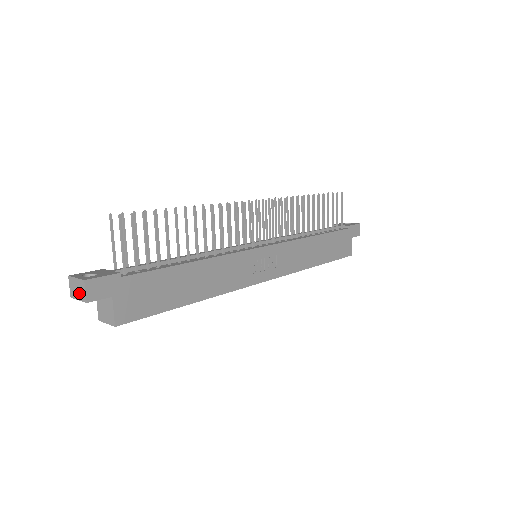
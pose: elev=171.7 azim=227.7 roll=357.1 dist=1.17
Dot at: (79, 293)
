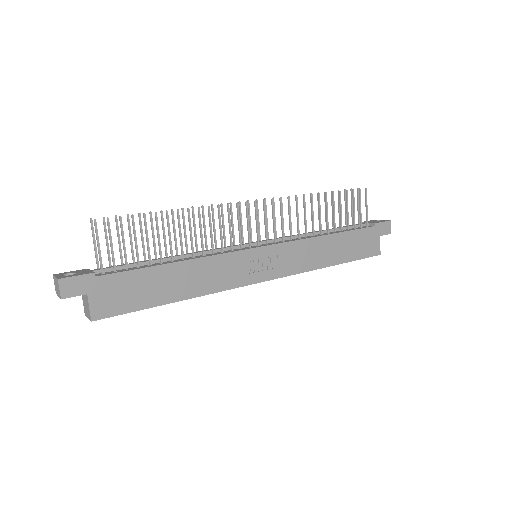
Dot at: (58, 290)
